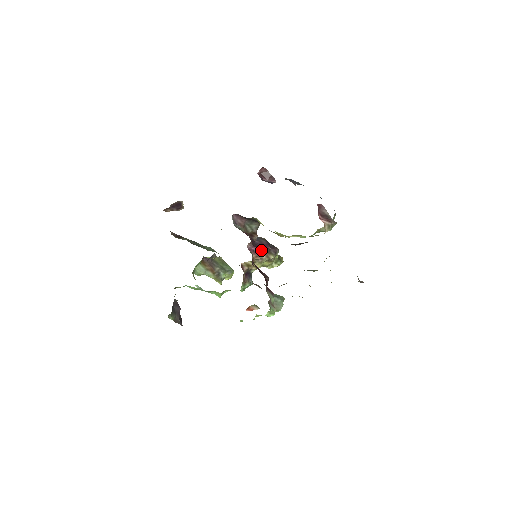
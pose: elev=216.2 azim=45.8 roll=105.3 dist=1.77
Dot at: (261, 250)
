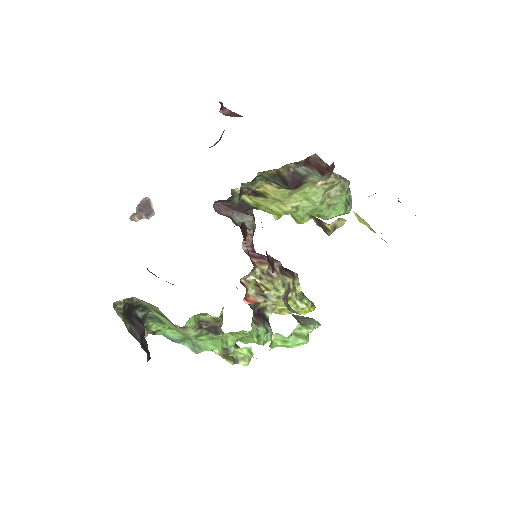
Dot at: (265, 257)
